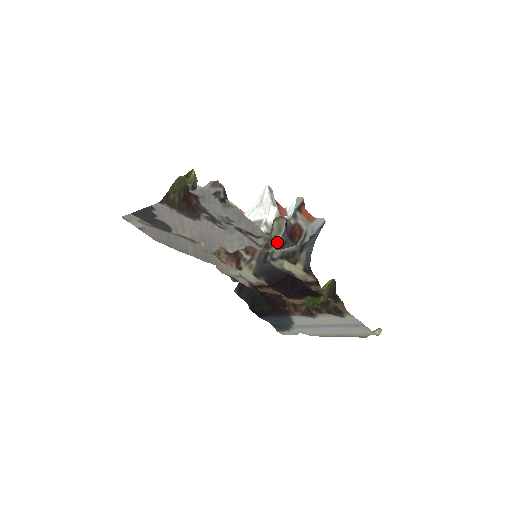
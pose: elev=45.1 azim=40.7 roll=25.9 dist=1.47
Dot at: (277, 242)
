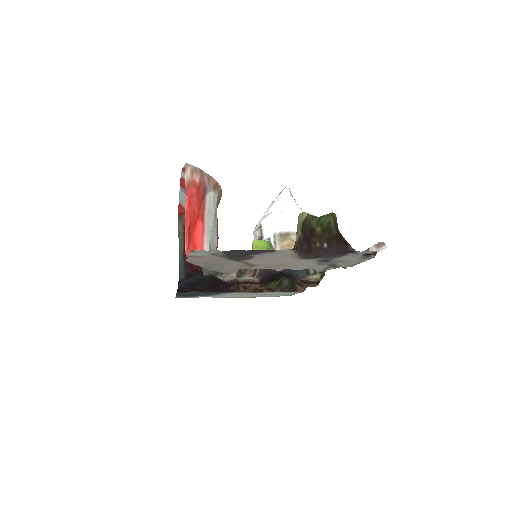
Dot at: occluded
